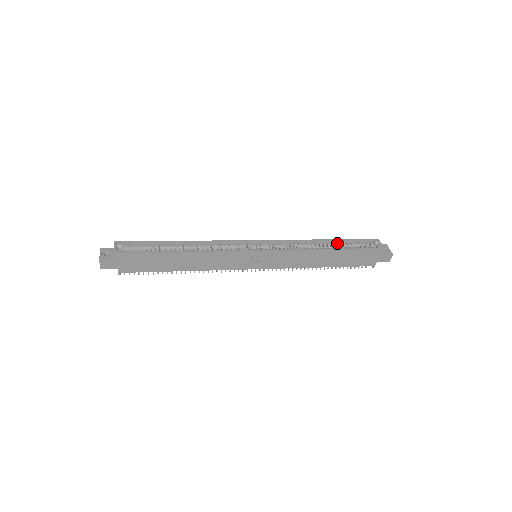
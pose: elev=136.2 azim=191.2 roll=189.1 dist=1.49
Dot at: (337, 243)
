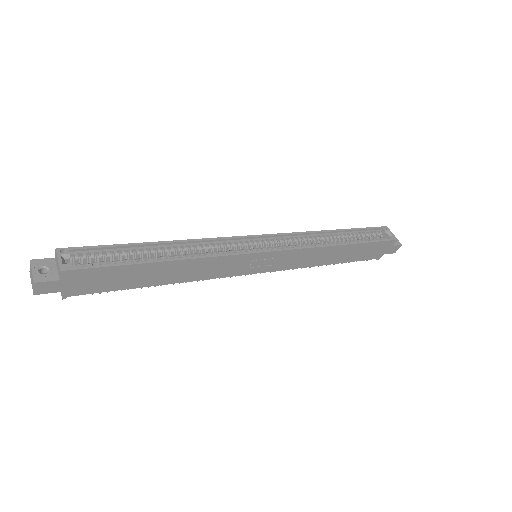
Dot at: (346, 234)
